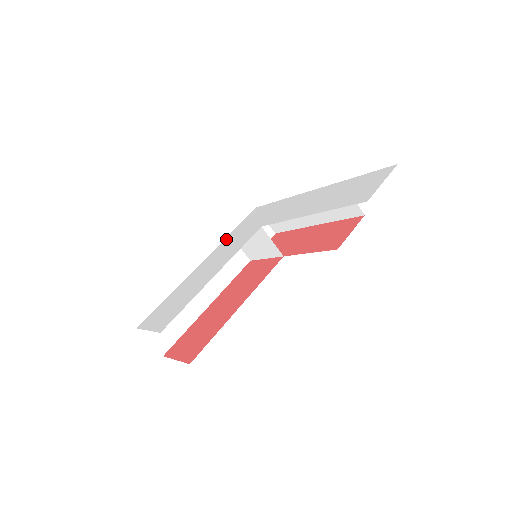
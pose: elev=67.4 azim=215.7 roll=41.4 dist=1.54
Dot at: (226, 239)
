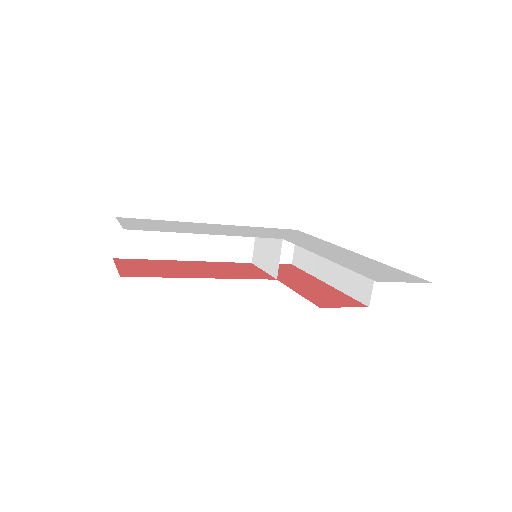
Dot at: (250, 227)
